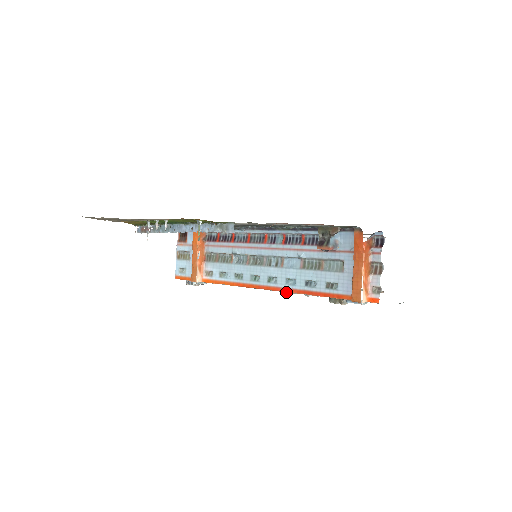
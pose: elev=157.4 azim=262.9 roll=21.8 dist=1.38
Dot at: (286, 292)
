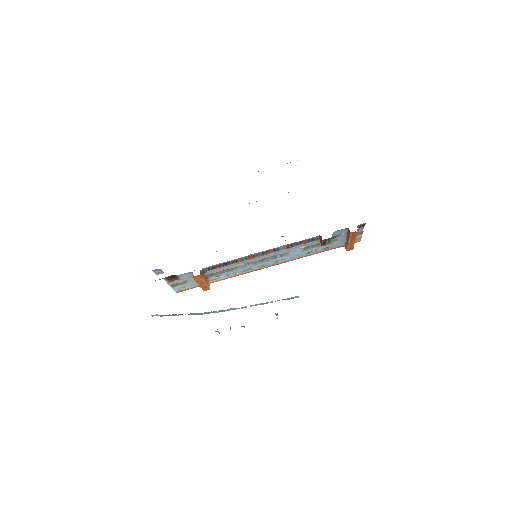
Dot at: (292, 260)
